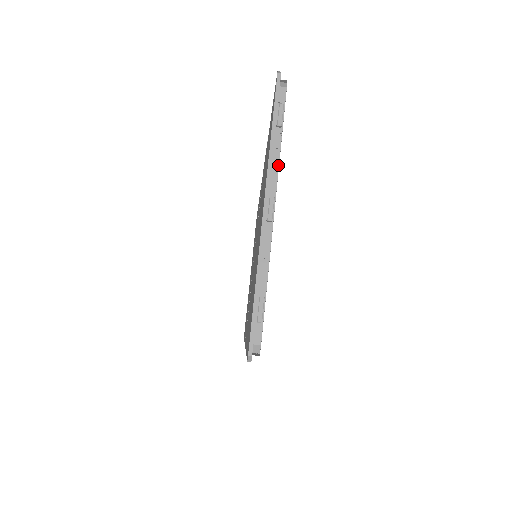
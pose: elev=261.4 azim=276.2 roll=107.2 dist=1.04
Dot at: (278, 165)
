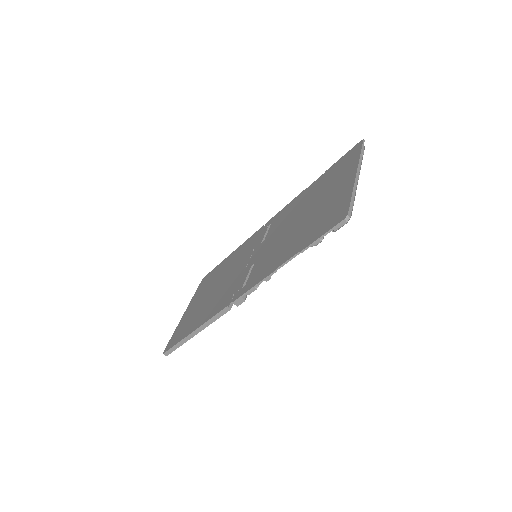
Dot at: (360, 166)
